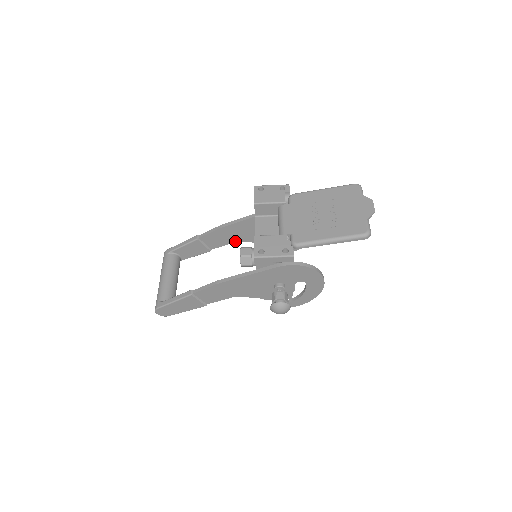
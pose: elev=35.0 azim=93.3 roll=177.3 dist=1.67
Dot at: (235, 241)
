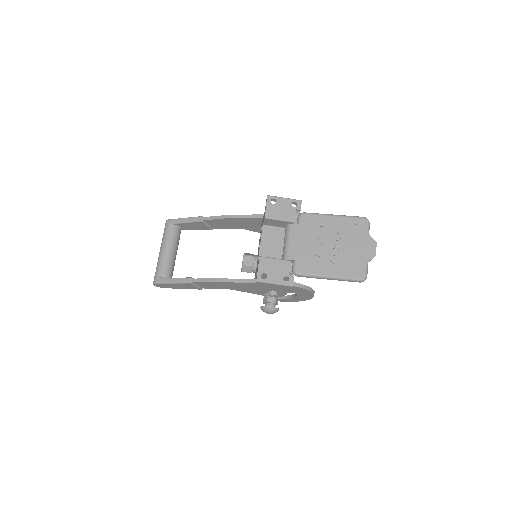
Dot at: (237, 228)
